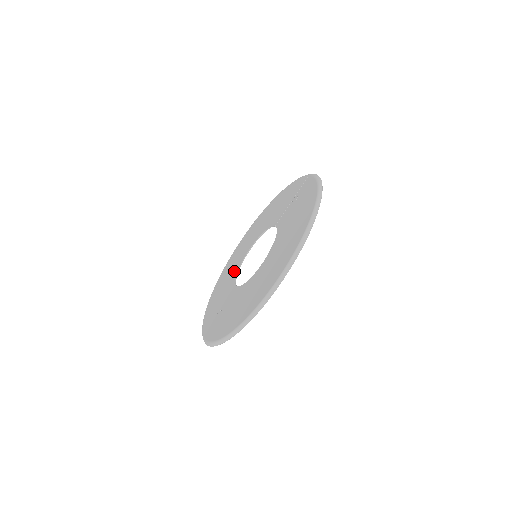
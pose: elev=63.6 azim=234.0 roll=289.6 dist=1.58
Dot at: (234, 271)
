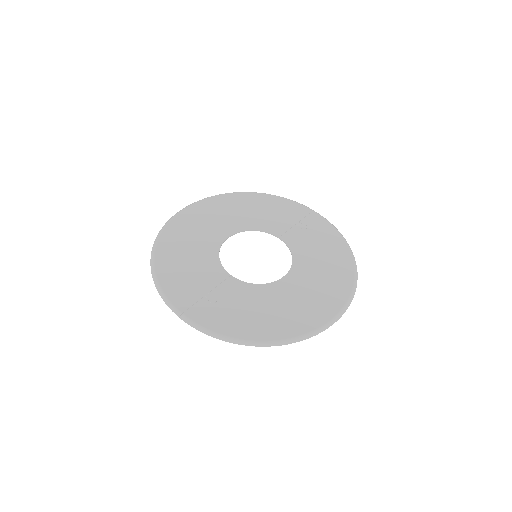
Dot at: (209, 250)
